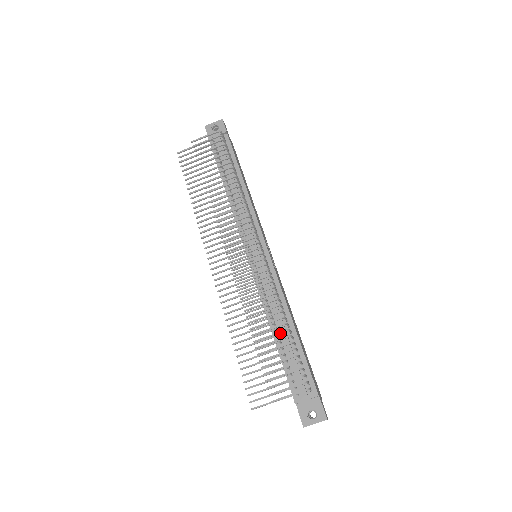
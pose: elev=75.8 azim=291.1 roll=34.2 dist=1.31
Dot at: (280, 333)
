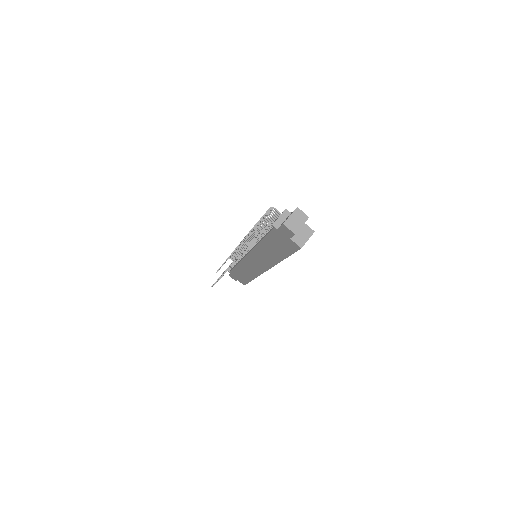
Dot at: occluded
